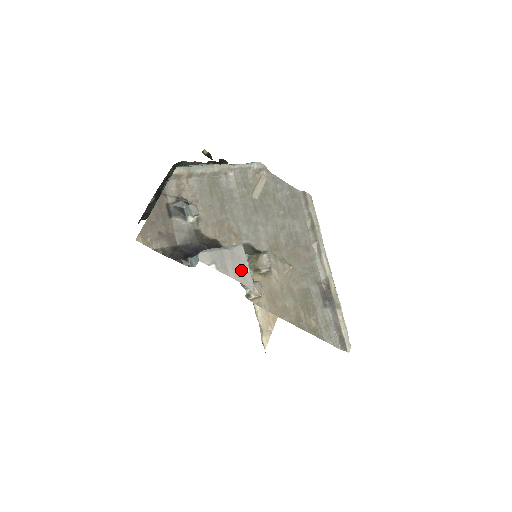
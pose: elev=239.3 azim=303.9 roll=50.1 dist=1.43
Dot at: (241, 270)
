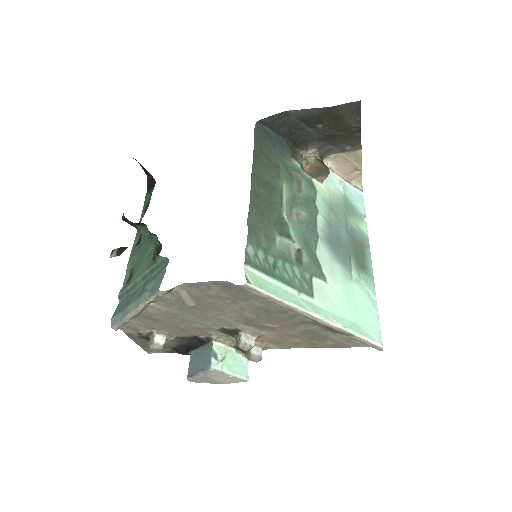
Dot at: (225, 379)
